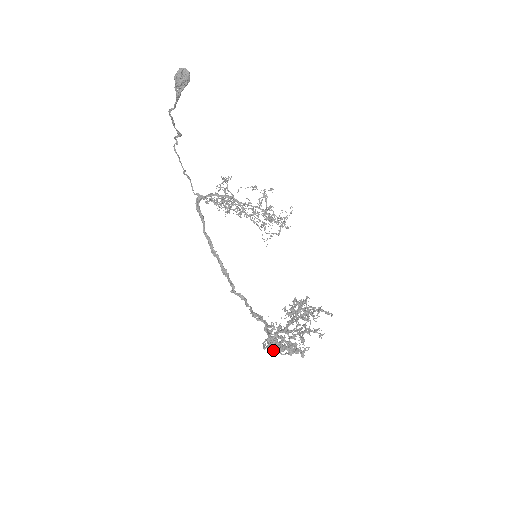
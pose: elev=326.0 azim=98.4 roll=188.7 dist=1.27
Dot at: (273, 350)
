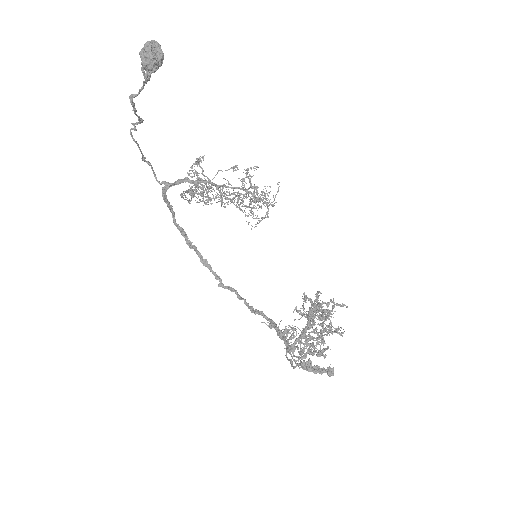
Dot at: occluded
